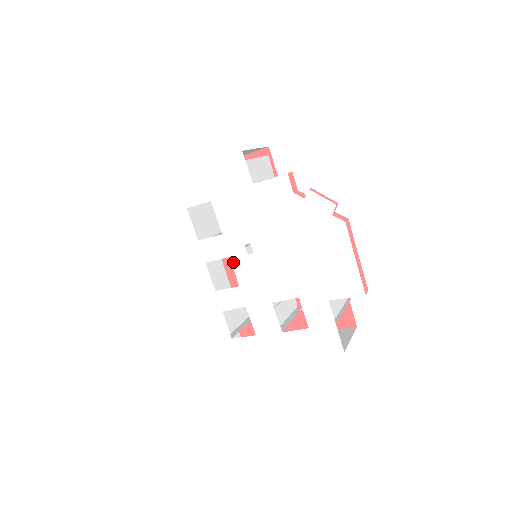
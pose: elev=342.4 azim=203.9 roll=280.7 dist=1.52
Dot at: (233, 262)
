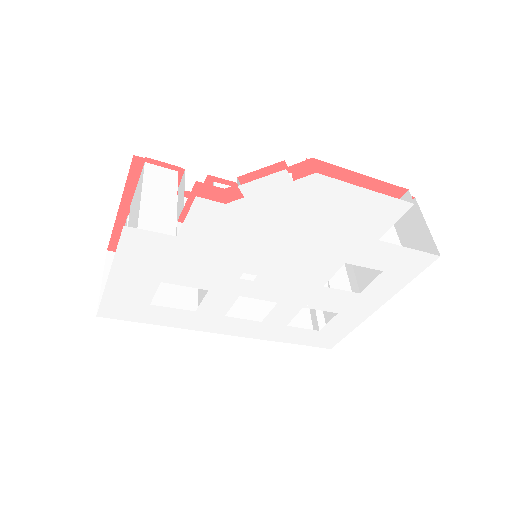
Dot at: (248, 296)
